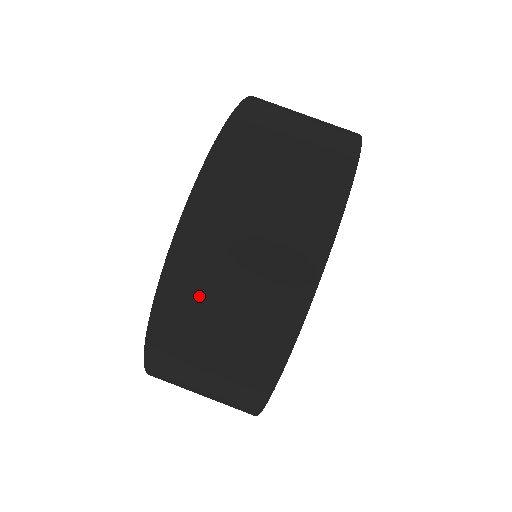
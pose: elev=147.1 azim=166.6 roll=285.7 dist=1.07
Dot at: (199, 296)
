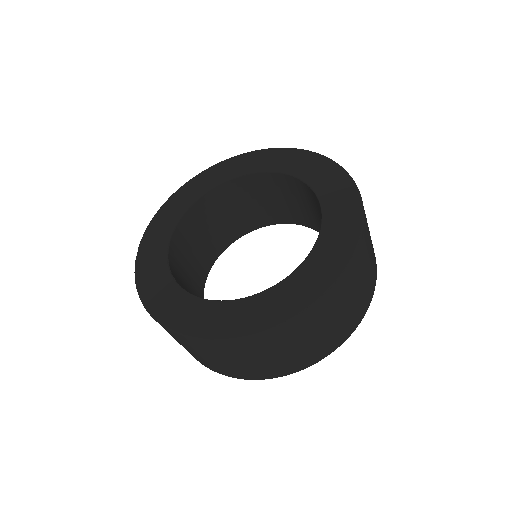
Dot at: (285, 340)
